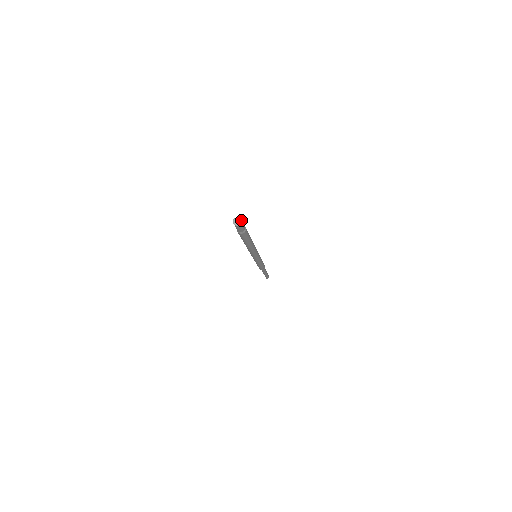
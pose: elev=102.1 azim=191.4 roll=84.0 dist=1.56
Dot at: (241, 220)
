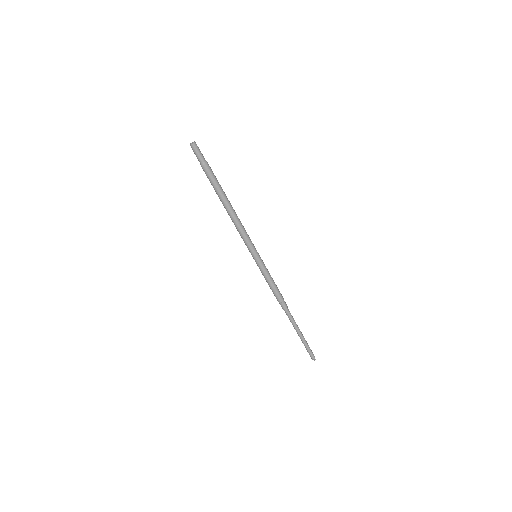
Dot at: (195, 144)
